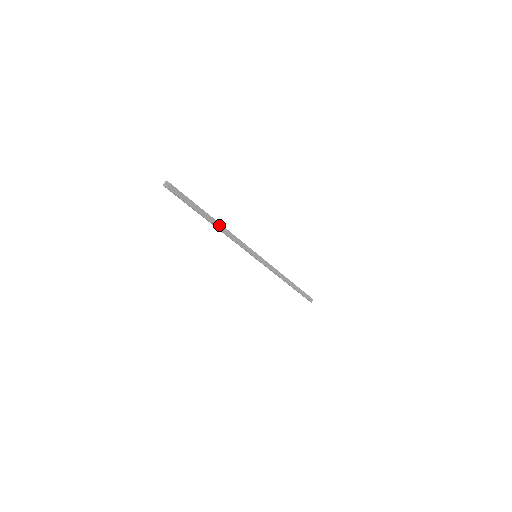
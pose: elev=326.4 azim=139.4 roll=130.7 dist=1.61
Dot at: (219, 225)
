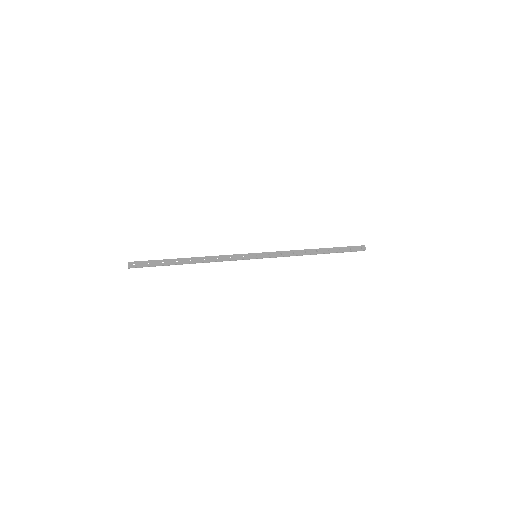
Dot at: (195, 262)
